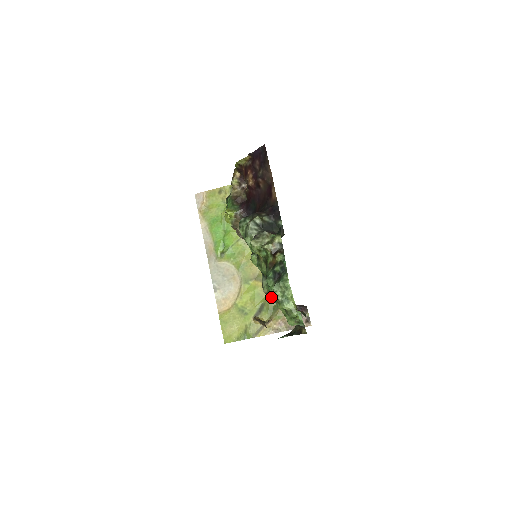
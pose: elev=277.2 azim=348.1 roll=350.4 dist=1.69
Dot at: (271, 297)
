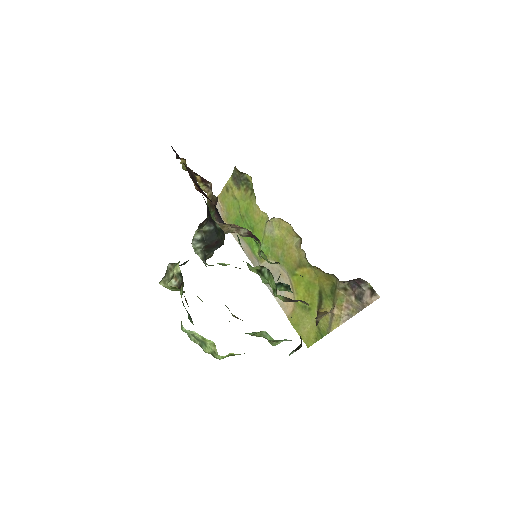
Dot at: occluded
